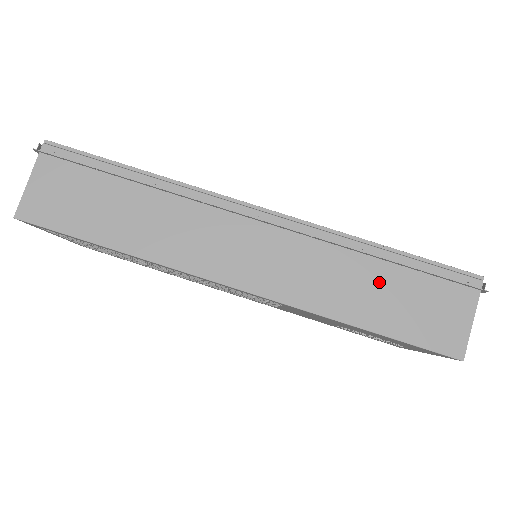
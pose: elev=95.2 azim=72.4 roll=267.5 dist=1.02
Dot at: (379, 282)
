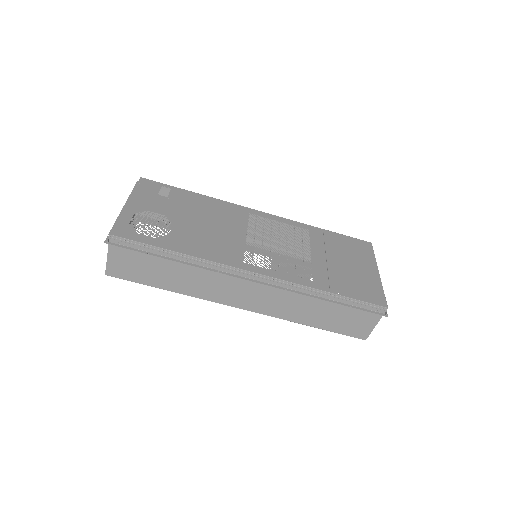
Dot at: (325, 309)
